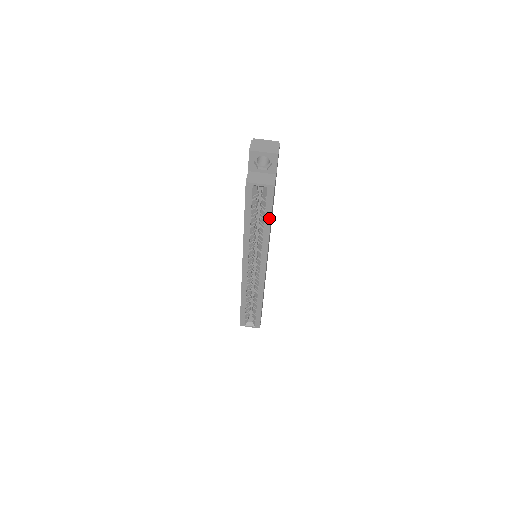
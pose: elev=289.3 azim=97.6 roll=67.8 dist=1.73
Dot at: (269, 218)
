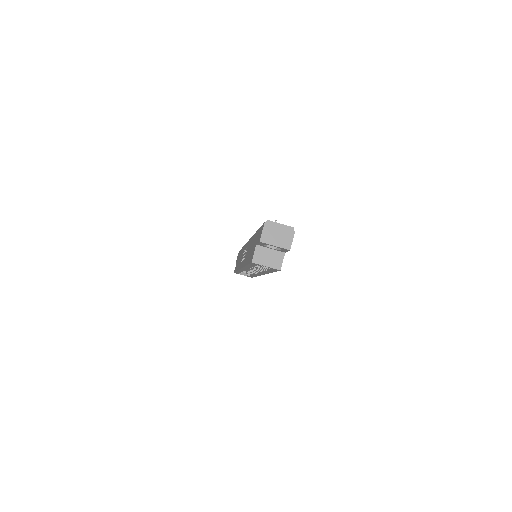
Dot at: (271, 271)
